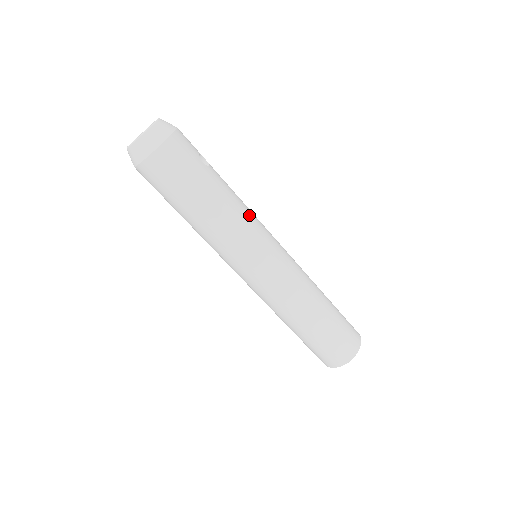
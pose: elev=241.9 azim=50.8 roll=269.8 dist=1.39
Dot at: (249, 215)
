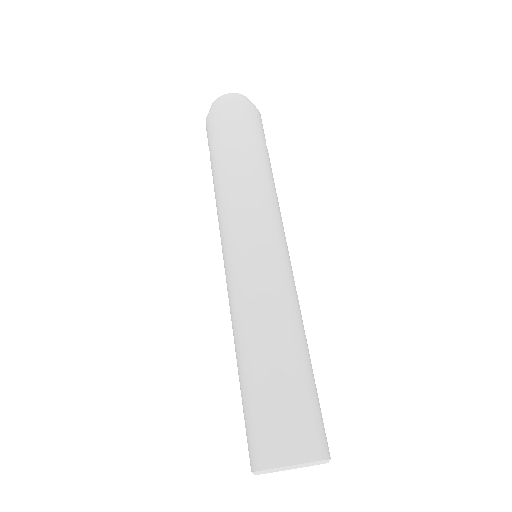
Dot at: (277, 202)
